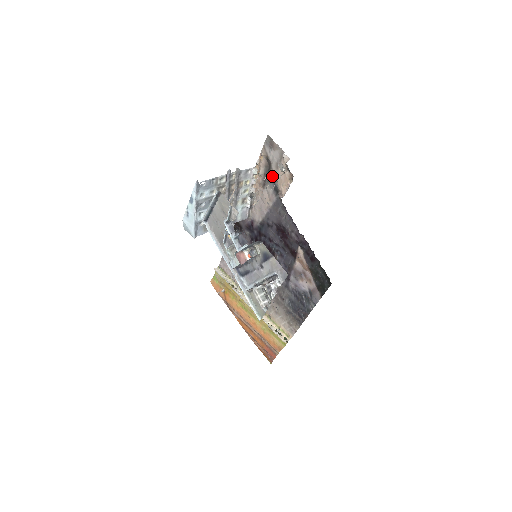
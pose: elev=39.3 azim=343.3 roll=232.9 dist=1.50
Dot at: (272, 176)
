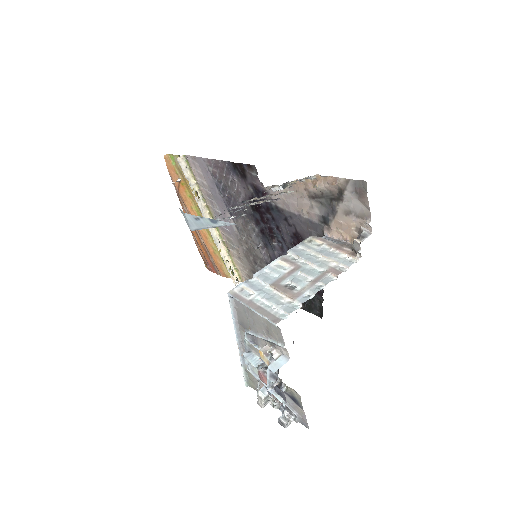
Dot at: (332, 208)
